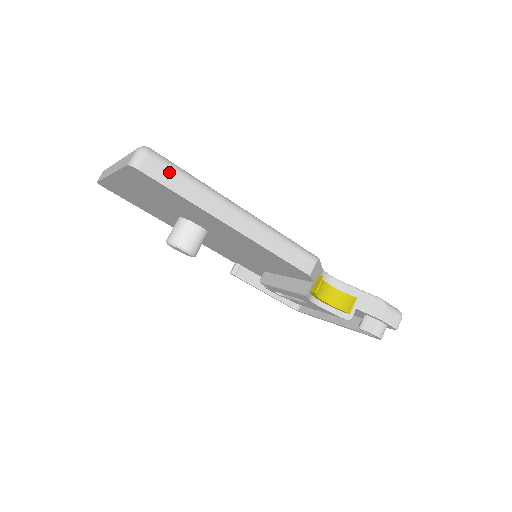
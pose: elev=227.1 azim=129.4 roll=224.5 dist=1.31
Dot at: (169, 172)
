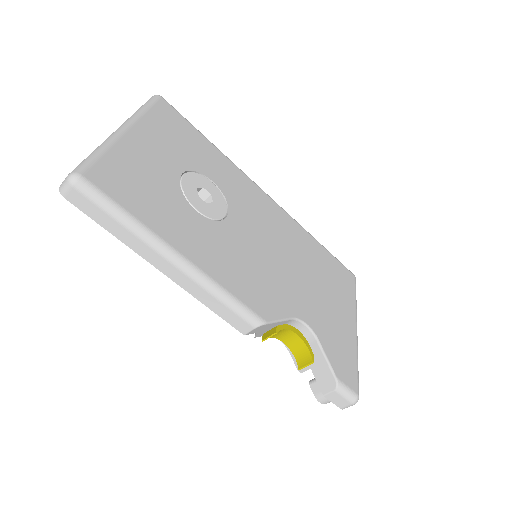
Dot at: (96, 207)
